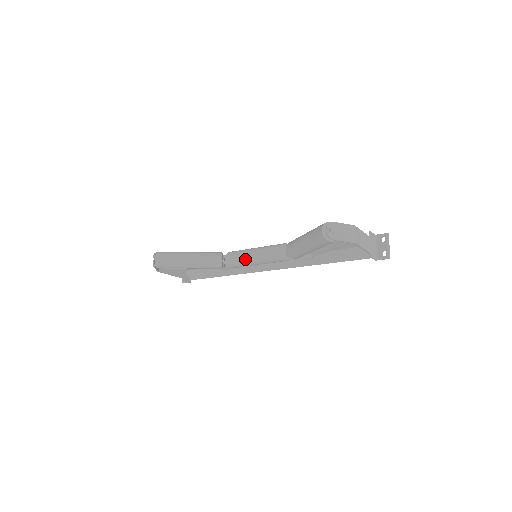
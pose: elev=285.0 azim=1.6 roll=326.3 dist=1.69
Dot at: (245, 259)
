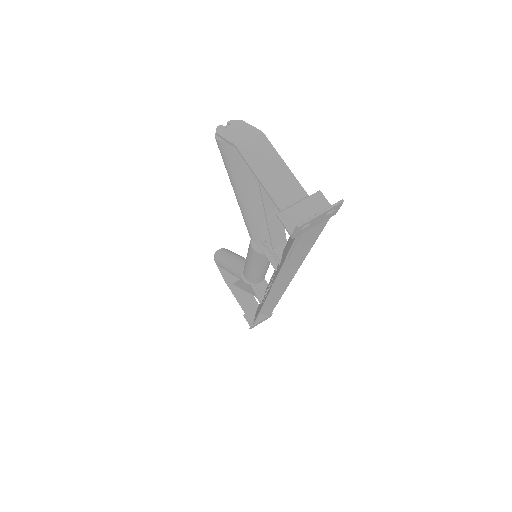
Dot at: occluded
